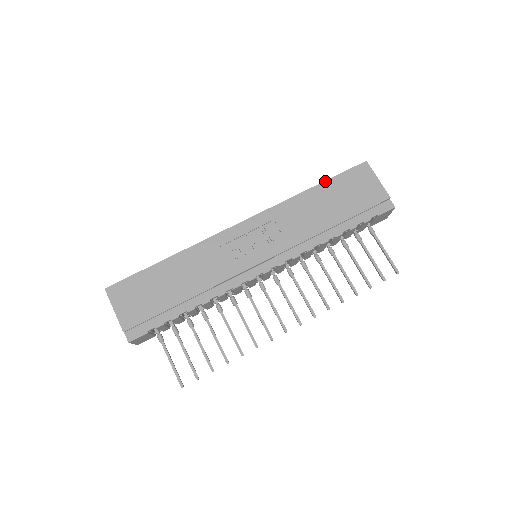
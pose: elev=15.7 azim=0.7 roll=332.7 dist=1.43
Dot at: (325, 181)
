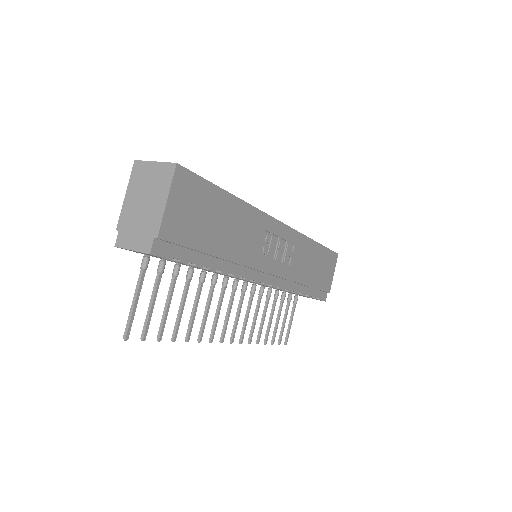
Dot at: (323, 246)
